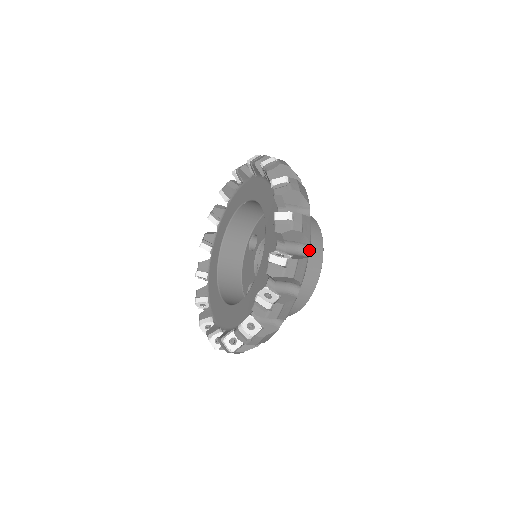
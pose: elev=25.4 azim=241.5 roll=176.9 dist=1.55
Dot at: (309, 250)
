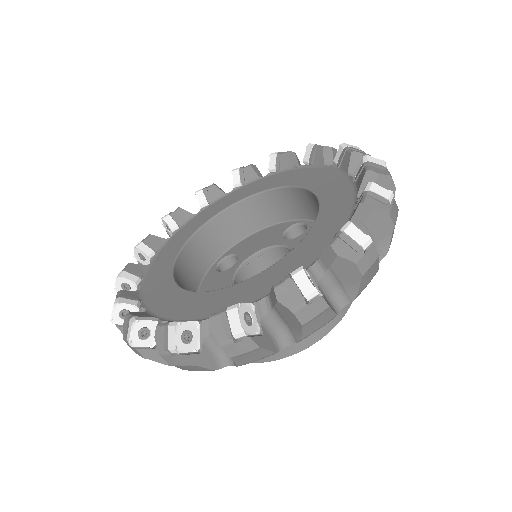
Dot at: occluded
